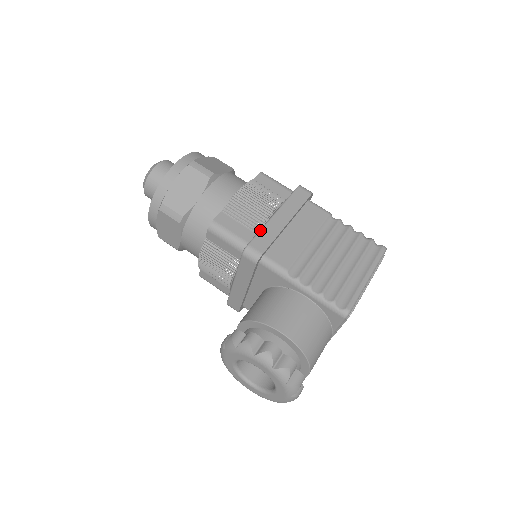
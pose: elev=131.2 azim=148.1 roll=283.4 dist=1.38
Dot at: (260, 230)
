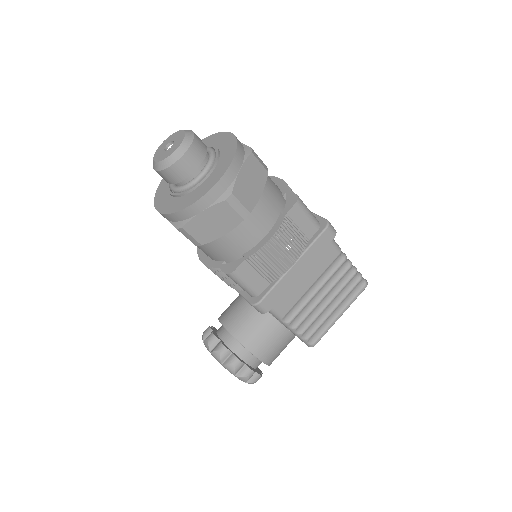
Dot at: (275, 285)
